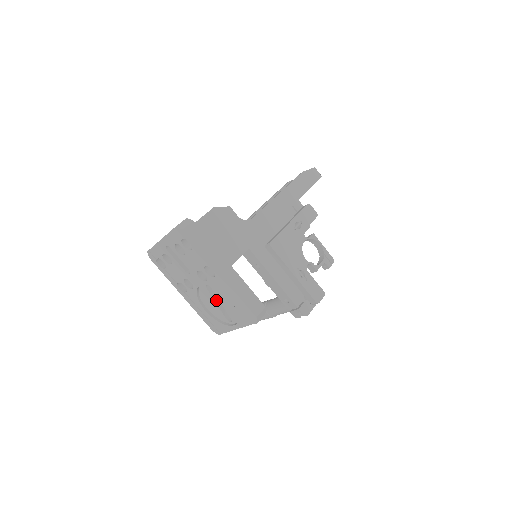
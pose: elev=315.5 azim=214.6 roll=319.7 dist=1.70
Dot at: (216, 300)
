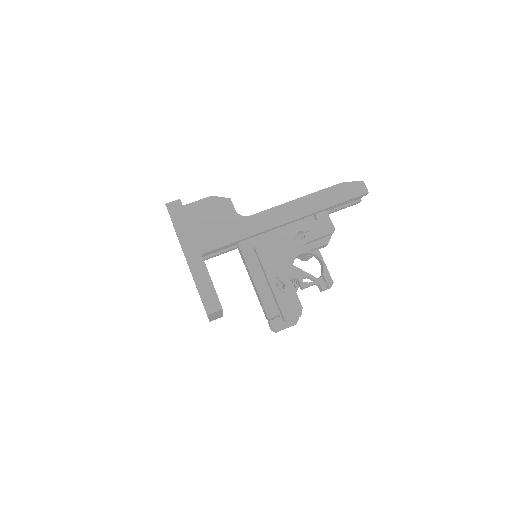
Dot at: occluded
